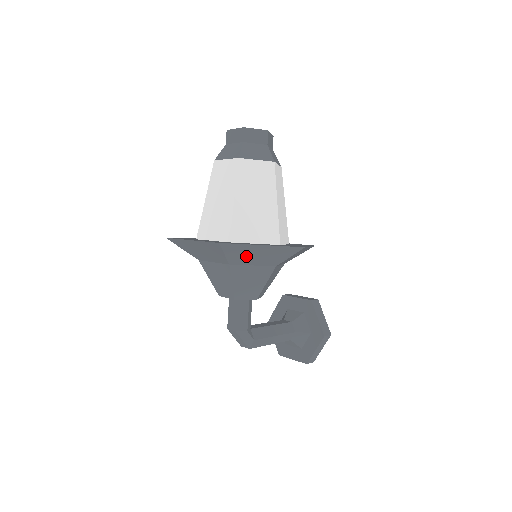
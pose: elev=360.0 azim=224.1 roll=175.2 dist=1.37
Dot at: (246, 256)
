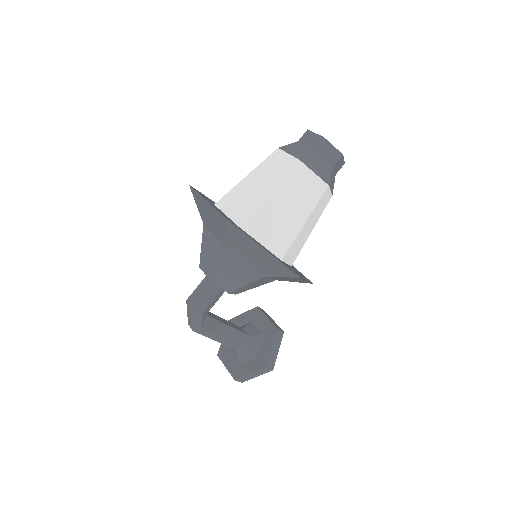
Dot at: (244, 249)
